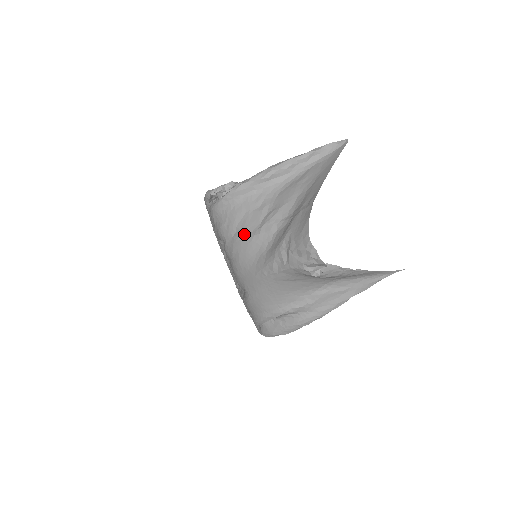
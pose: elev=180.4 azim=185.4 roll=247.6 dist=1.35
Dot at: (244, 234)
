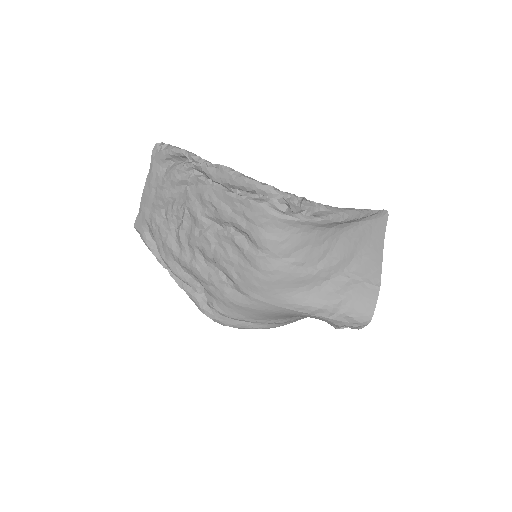
Dot at: (298, 265)
